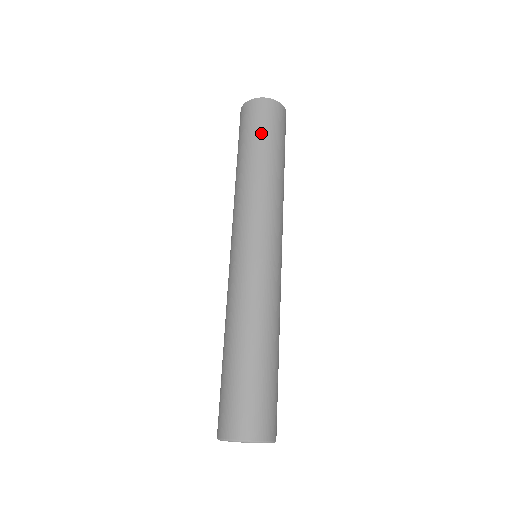
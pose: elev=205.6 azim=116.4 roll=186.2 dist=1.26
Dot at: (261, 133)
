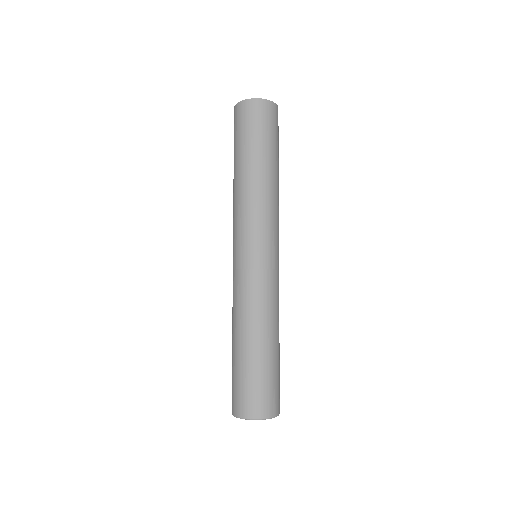
Dot at: (269, 139)
